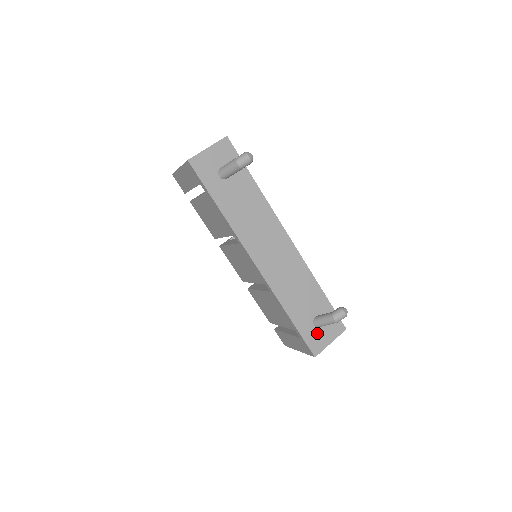
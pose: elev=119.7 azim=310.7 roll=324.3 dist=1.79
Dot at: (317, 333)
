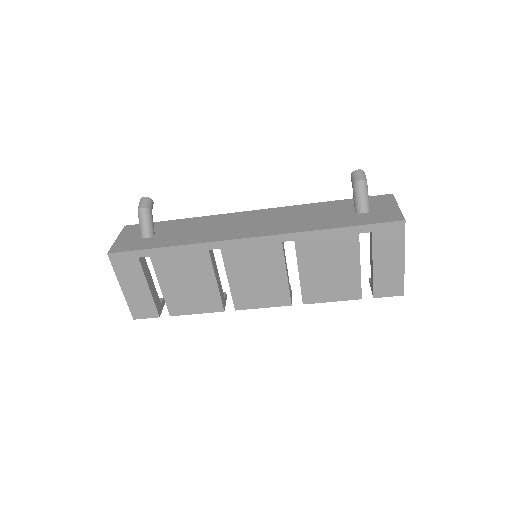
Dot at: (375, 213)
